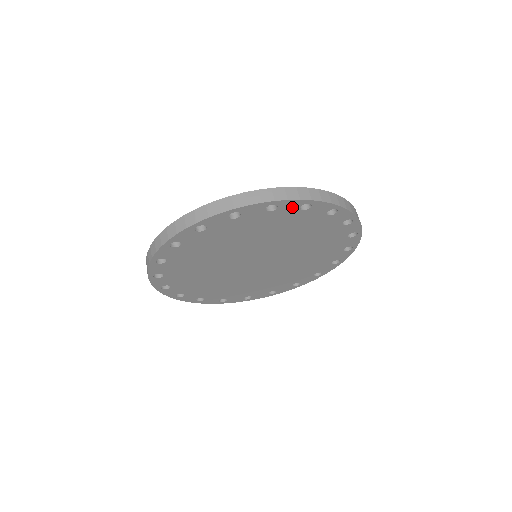
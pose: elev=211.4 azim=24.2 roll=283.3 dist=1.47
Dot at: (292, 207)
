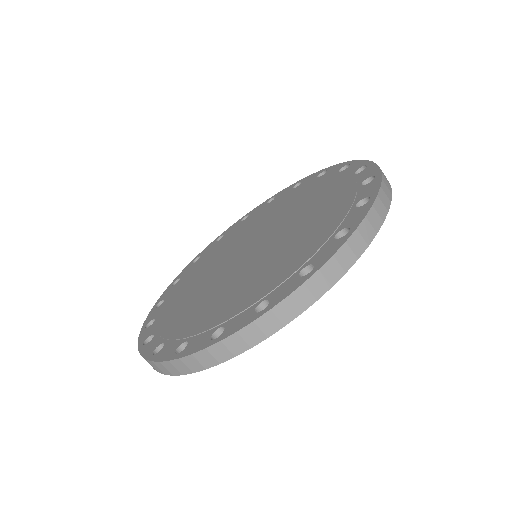
Dot at: occluded
